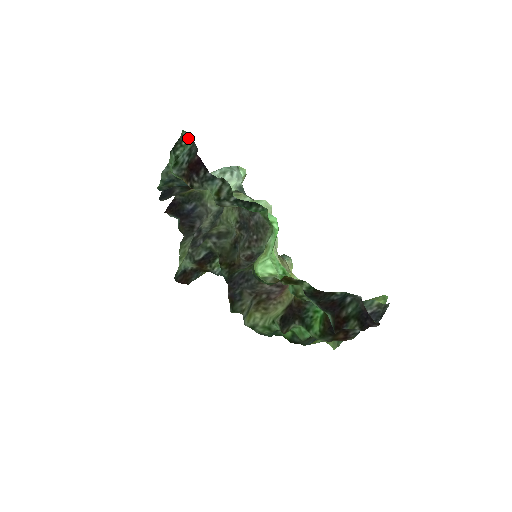
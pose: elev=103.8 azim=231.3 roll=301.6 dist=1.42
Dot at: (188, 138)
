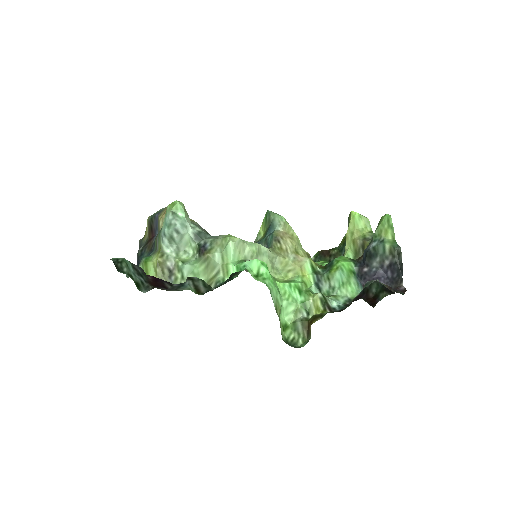
Dot at: (120, 258)
